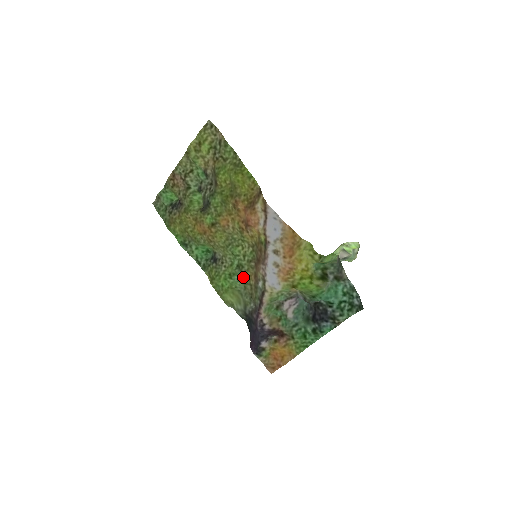
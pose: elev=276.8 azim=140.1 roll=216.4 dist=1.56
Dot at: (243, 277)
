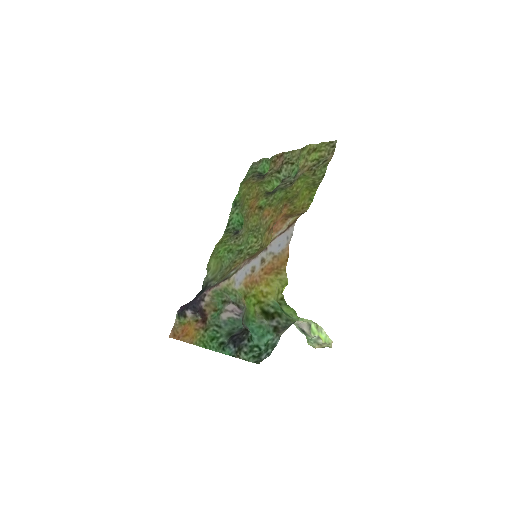
Dot at: (234, 260)
